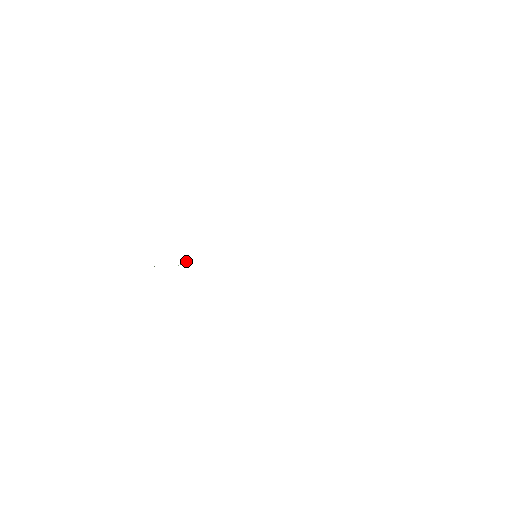
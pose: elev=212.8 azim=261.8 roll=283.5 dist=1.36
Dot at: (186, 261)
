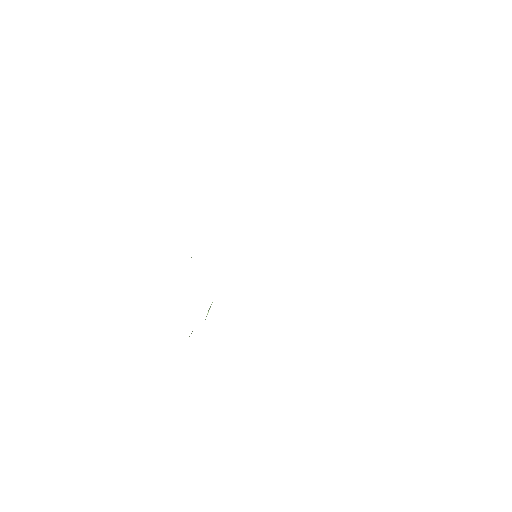
Dot at: (208, 310)
